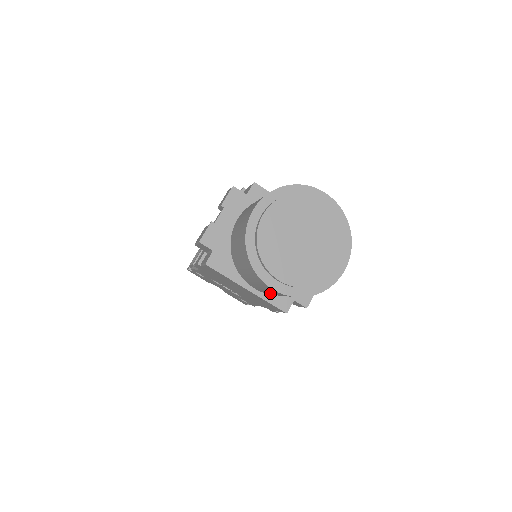
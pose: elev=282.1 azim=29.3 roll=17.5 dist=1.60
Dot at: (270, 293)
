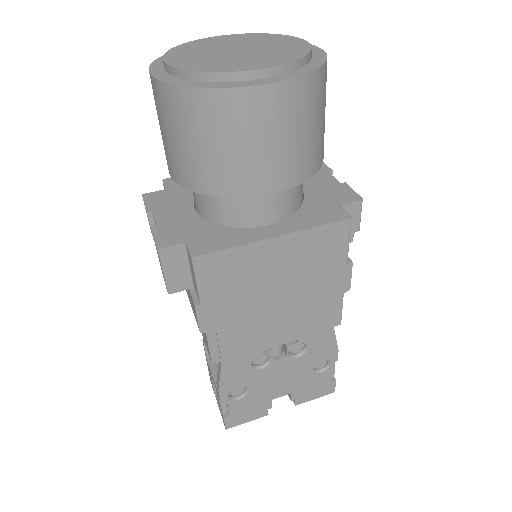
Dot at: (288, 154)
